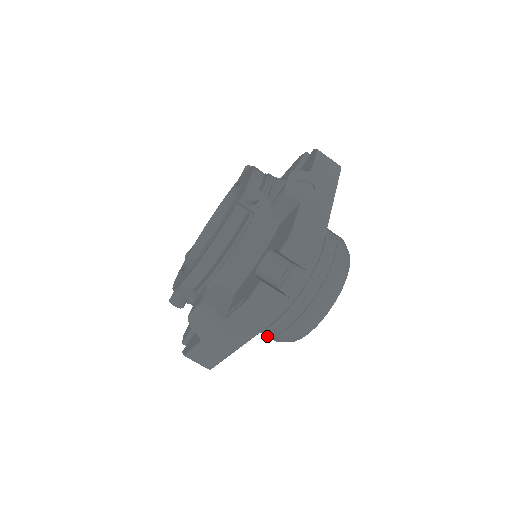
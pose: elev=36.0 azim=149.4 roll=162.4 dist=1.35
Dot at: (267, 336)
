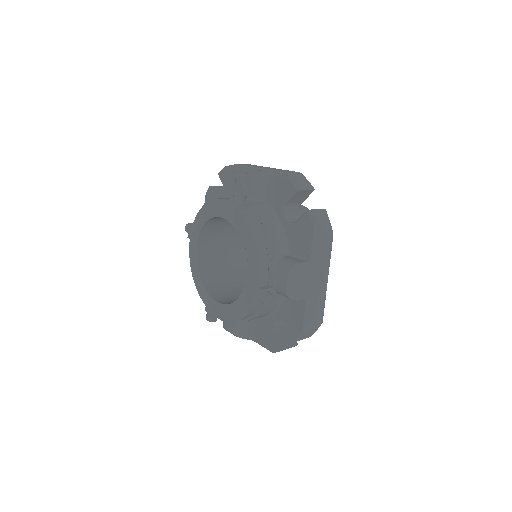
Dot at: occluded
